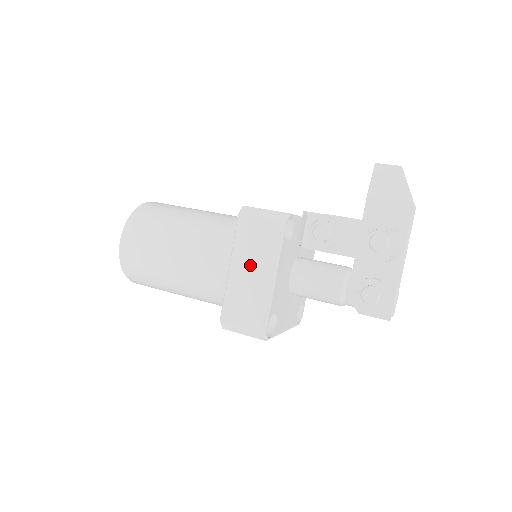
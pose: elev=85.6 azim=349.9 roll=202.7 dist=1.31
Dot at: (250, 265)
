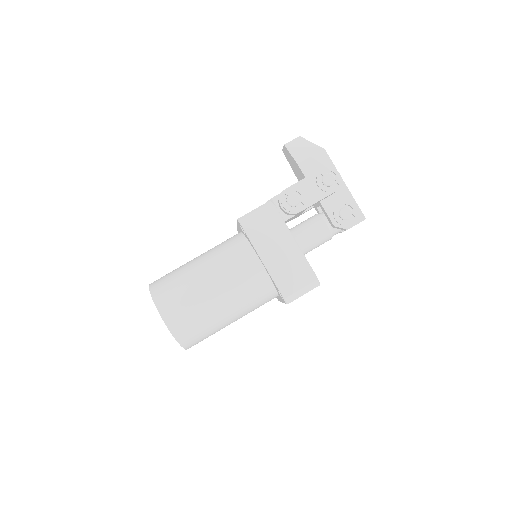
Dot at: (274, 248)
